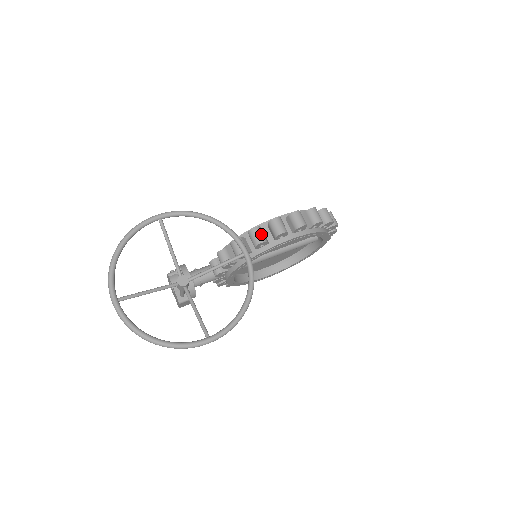
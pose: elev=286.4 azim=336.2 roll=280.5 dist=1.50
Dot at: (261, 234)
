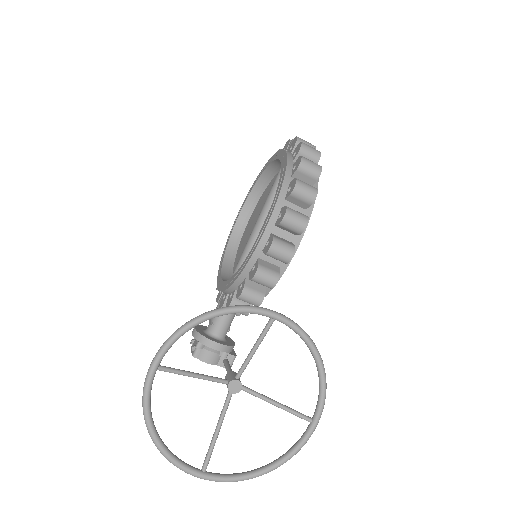
Dot at: (268, 274)
